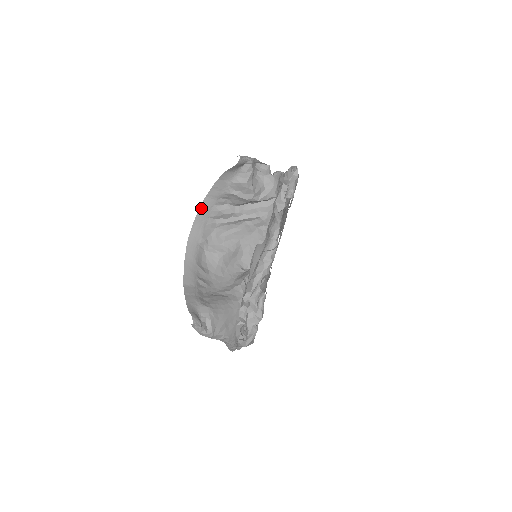
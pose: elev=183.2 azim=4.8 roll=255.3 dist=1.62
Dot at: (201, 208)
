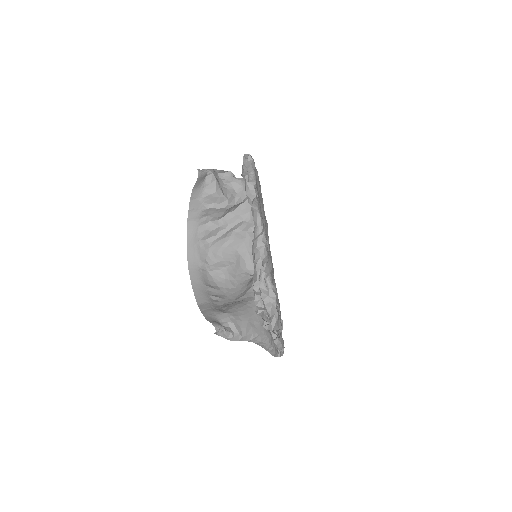
Dot at: (188, 234)
